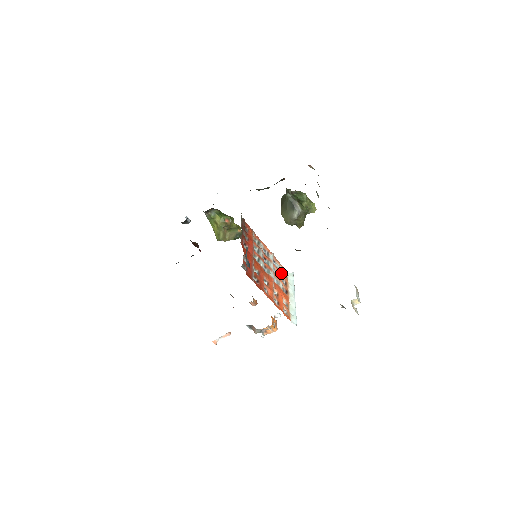
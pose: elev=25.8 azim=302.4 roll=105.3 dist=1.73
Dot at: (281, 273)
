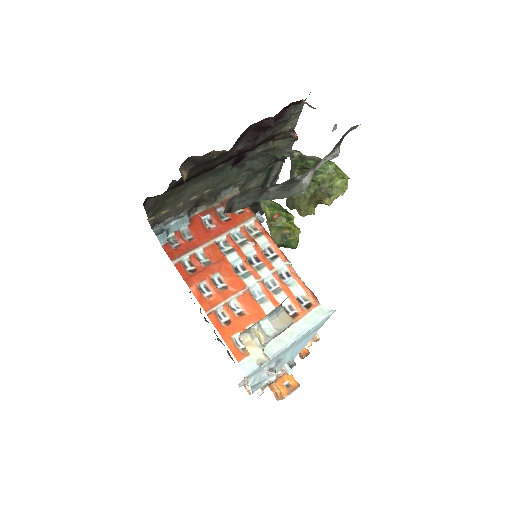
Dot at: (291, 296)
